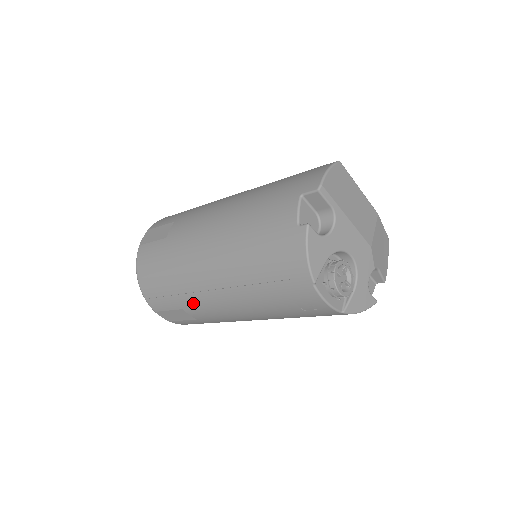
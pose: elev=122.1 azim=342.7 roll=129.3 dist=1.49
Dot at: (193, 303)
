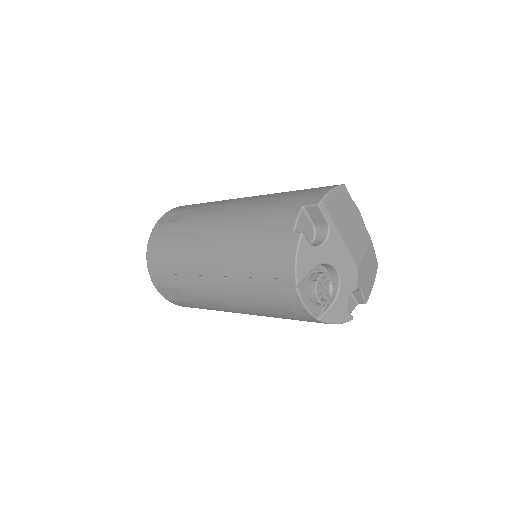
Dot at: (190, 285)
